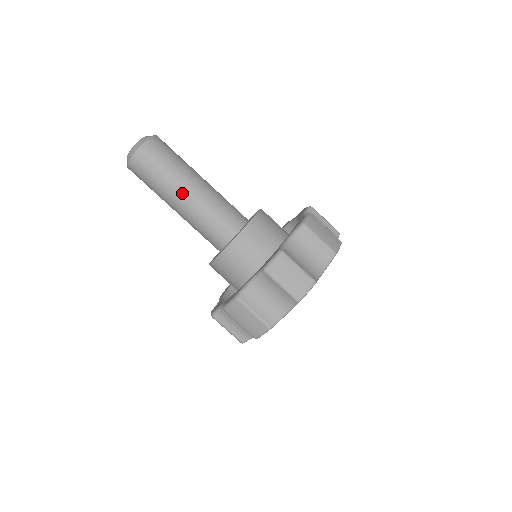
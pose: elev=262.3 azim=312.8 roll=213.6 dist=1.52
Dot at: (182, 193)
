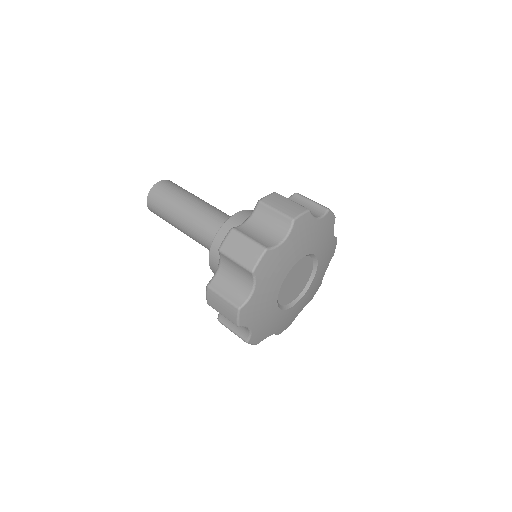
Dot at: (201, 200)
